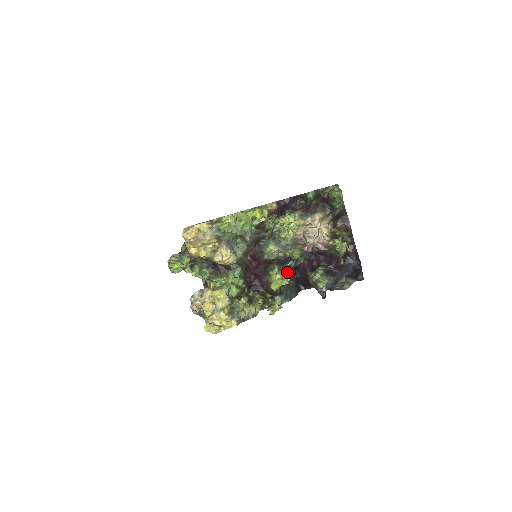
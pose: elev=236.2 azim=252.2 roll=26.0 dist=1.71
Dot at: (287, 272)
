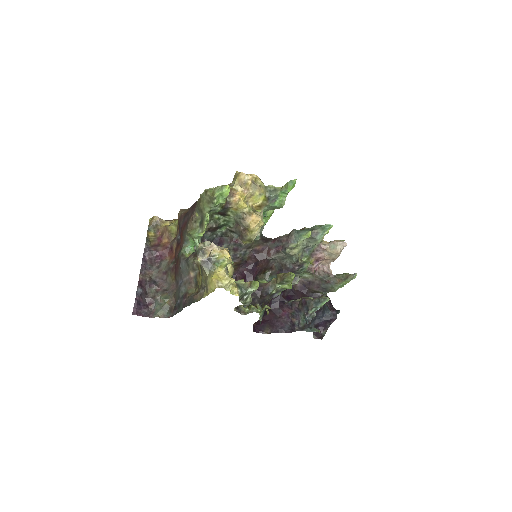
Dot at: occluded
